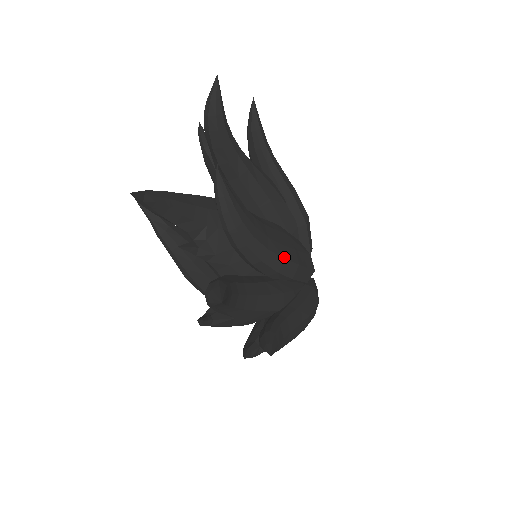
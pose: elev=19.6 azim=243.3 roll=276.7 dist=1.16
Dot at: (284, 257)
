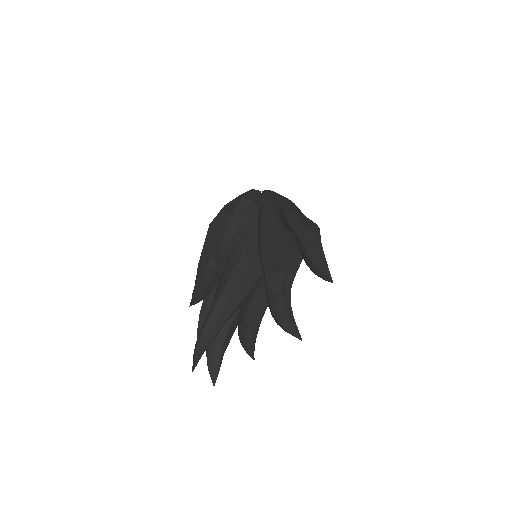
Dot at: occluded
